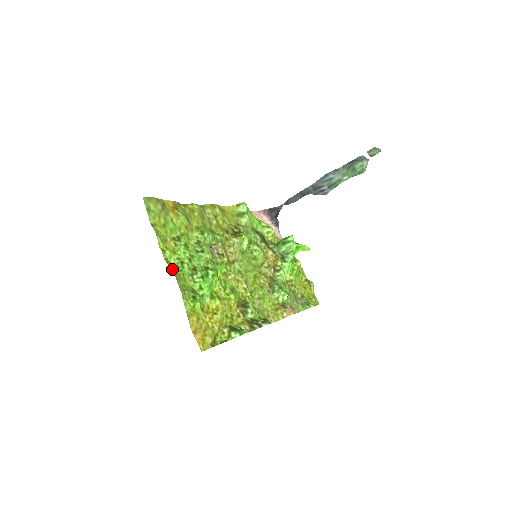
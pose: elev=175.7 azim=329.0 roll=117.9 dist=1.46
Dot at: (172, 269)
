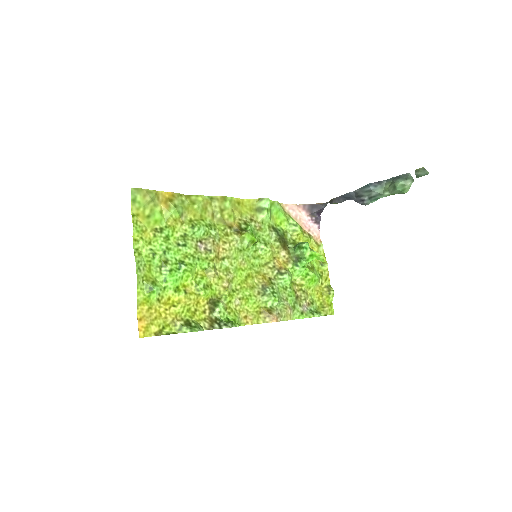
Dot at: (137, 259)
